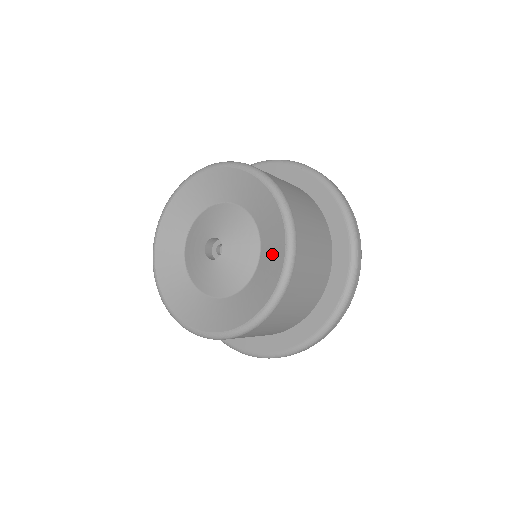
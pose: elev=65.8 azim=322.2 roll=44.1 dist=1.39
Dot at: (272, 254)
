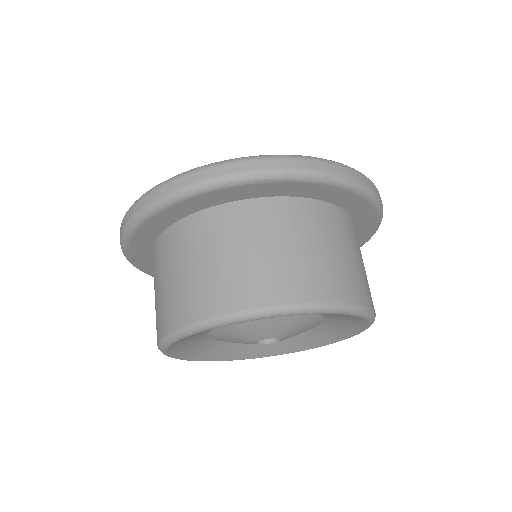
Dot at: (345, 320)
